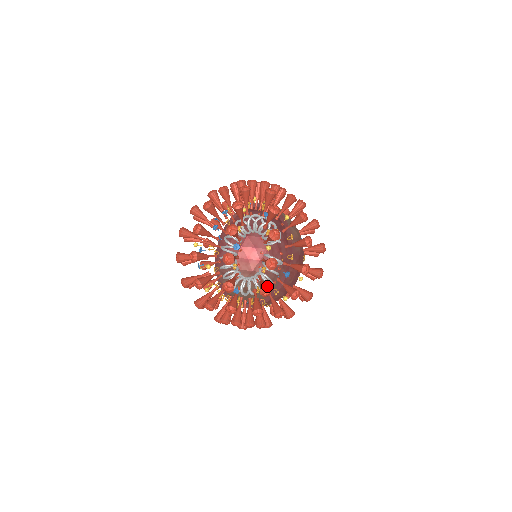
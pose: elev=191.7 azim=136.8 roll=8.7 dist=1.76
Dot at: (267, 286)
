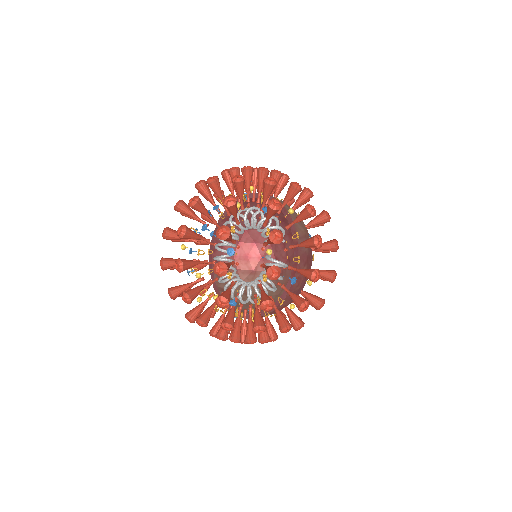
Dot at: (269, 299)
